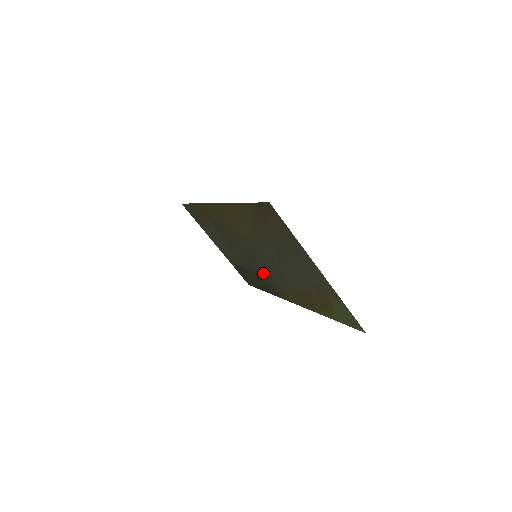
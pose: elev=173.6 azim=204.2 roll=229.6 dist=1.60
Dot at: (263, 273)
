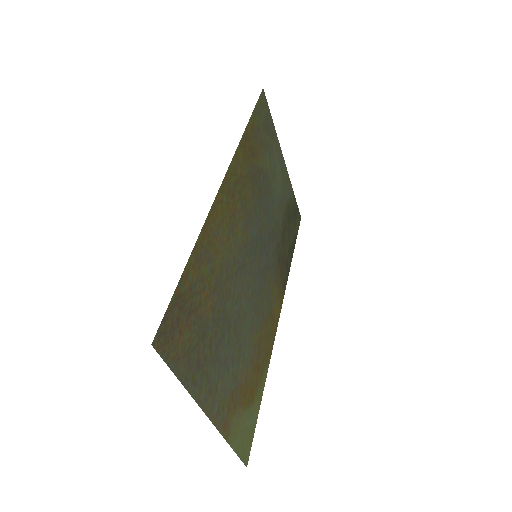
Dot at: (272, 261)
